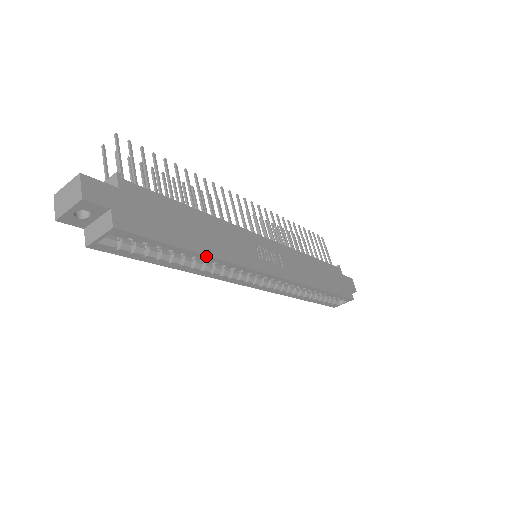
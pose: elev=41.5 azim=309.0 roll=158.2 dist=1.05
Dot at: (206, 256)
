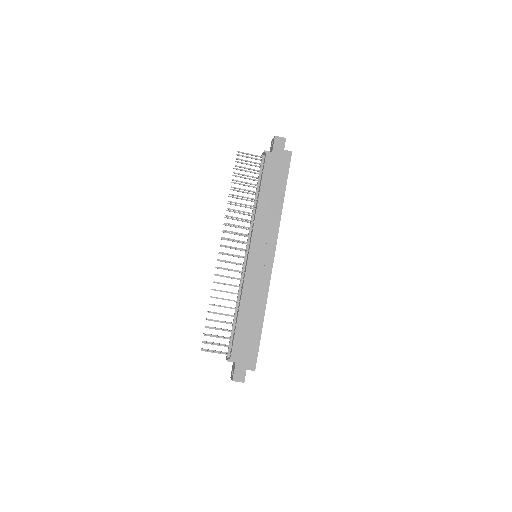
Dot at: occluded
